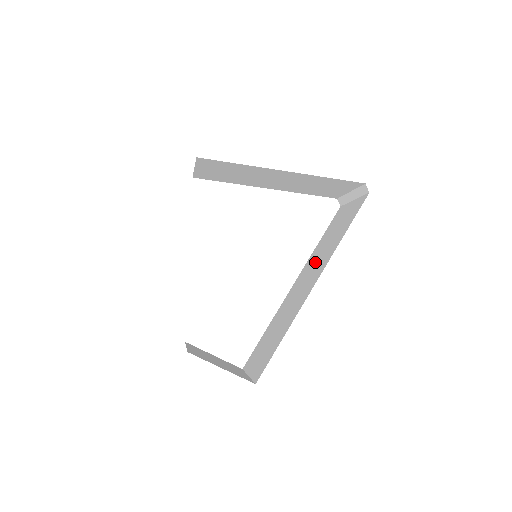
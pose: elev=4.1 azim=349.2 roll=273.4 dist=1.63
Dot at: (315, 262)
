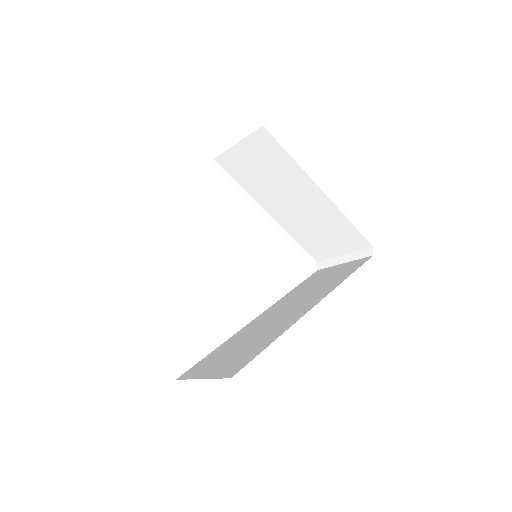
Dot at: (299, 297)
